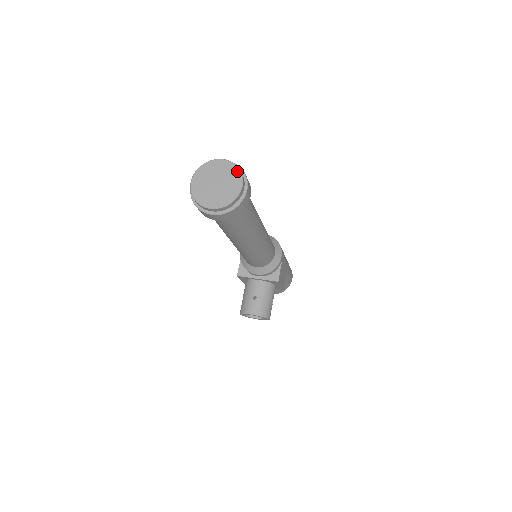
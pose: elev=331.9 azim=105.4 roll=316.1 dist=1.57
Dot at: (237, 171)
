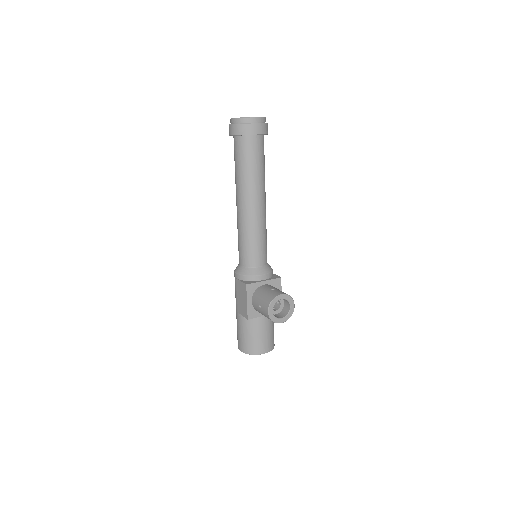
Dot at: occluded
